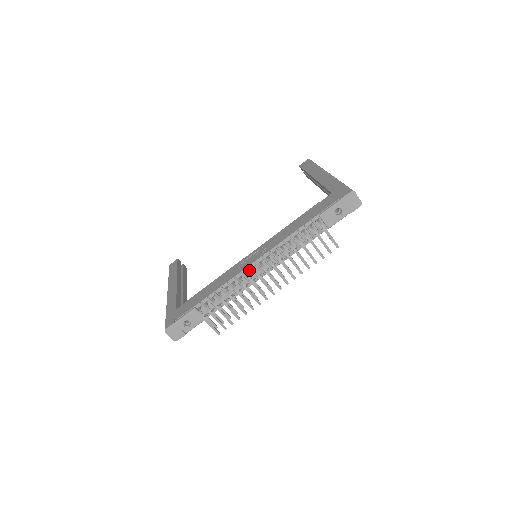
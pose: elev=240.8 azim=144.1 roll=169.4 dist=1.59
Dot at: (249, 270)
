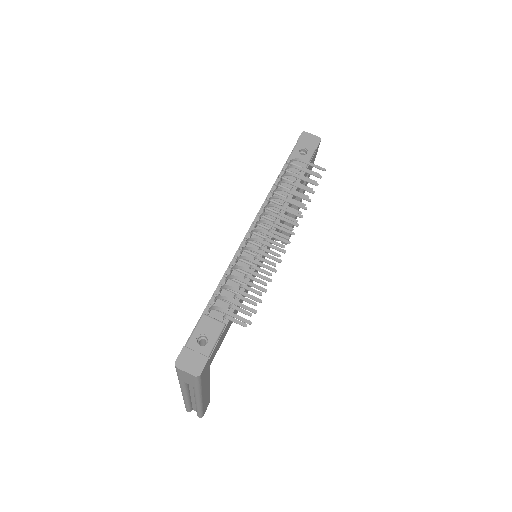
Dot at: (247, 243)
